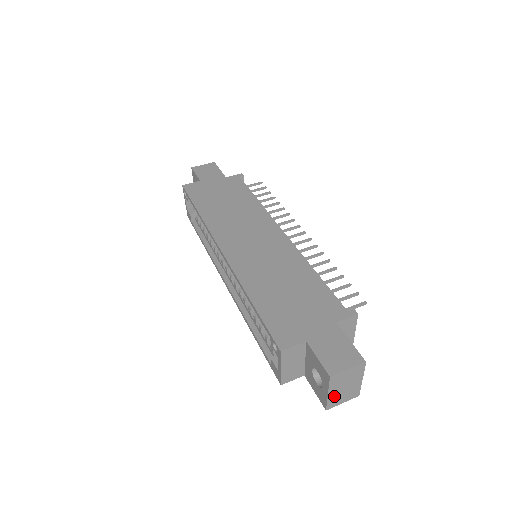
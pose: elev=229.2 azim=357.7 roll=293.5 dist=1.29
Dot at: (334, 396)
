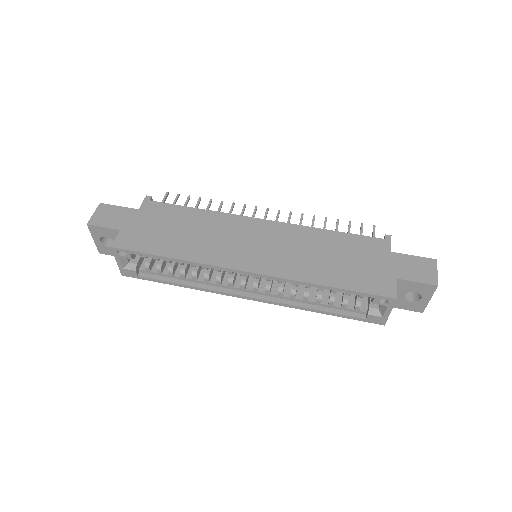
Dot at: occluded
